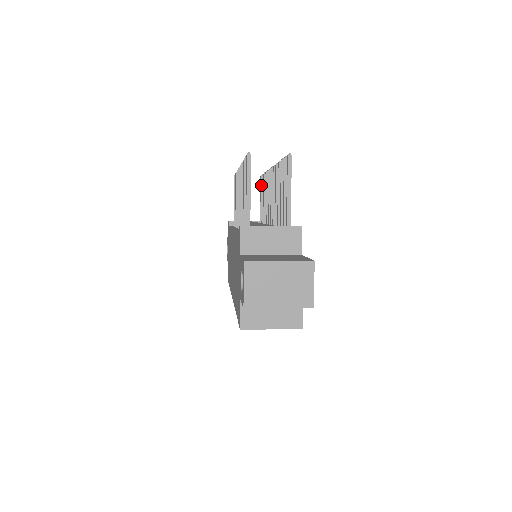
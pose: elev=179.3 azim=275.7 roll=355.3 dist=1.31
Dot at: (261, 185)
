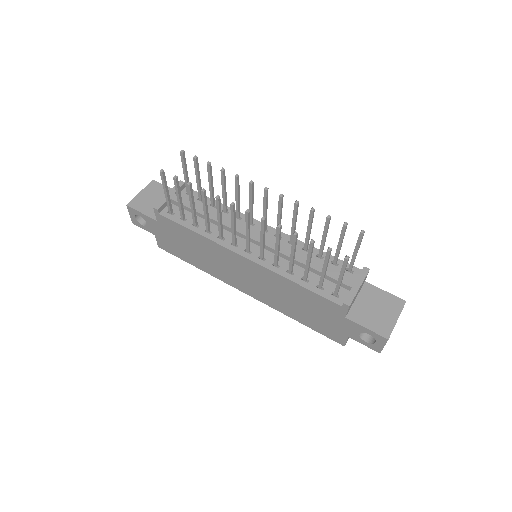
Dot at: (184, 161)
